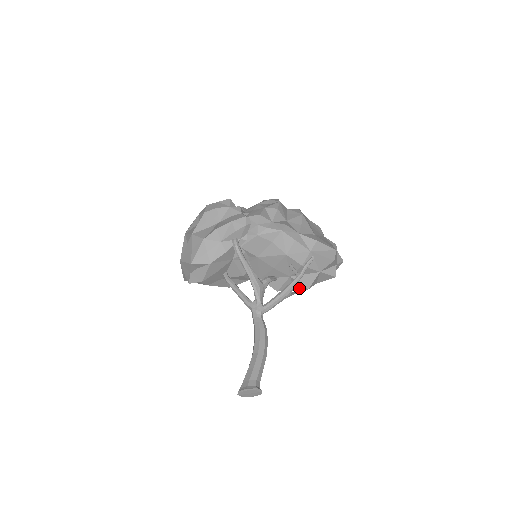
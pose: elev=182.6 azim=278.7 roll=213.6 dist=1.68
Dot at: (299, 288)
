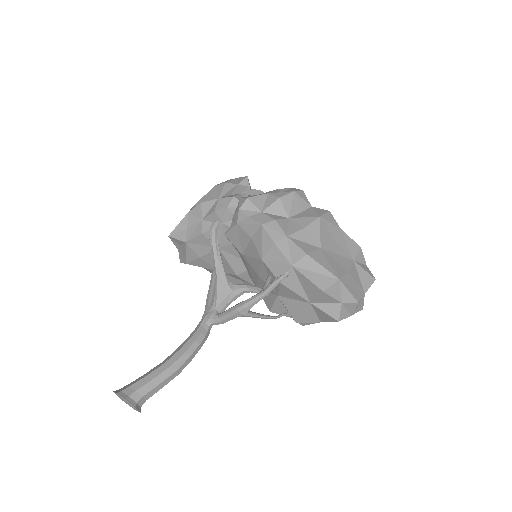
Dot at: occluded
